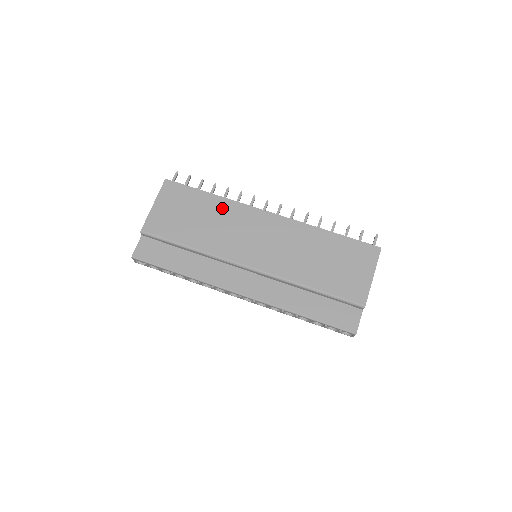
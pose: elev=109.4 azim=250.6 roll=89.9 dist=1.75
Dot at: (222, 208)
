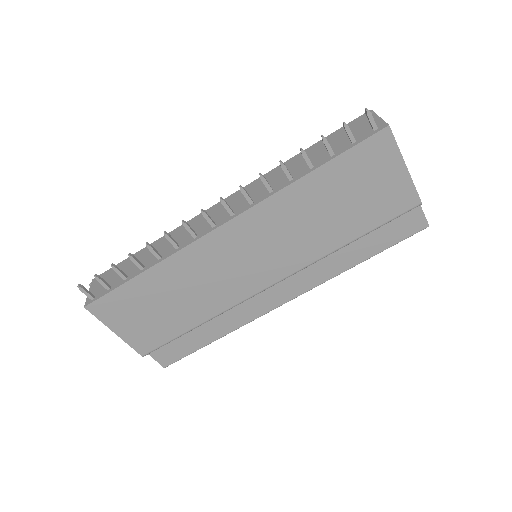
Dot at: (174, 272)
